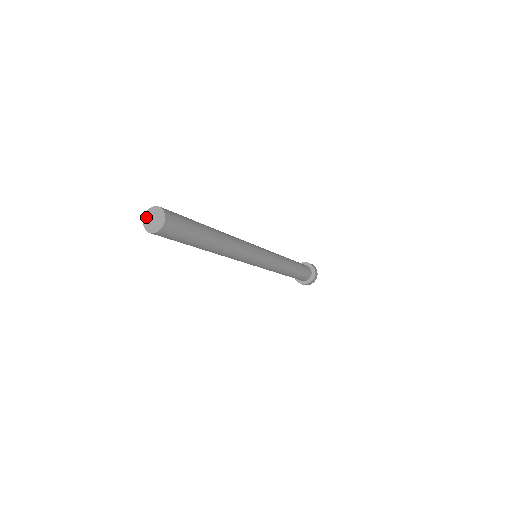
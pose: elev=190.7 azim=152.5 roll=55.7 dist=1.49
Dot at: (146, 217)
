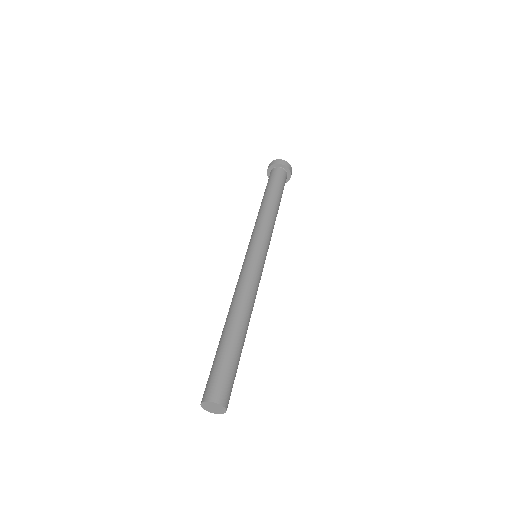
Dot at: (203, 407)
